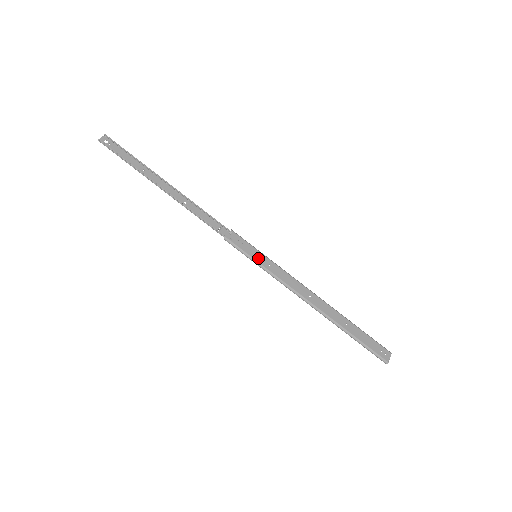
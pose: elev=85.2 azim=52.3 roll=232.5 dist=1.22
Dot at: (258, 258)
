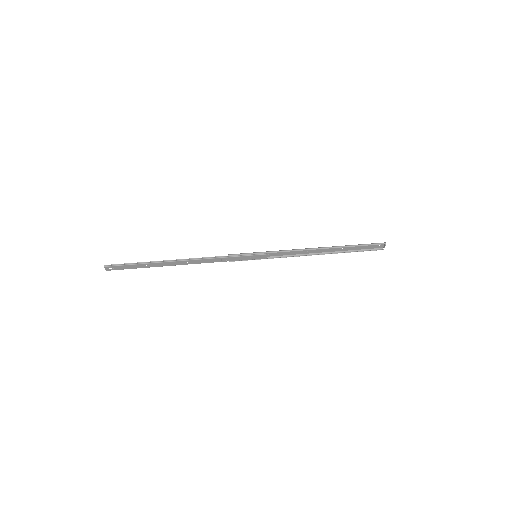
Dot at: (258, 254)
